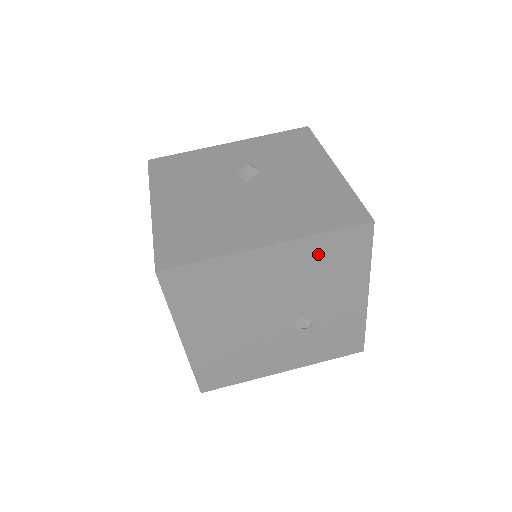
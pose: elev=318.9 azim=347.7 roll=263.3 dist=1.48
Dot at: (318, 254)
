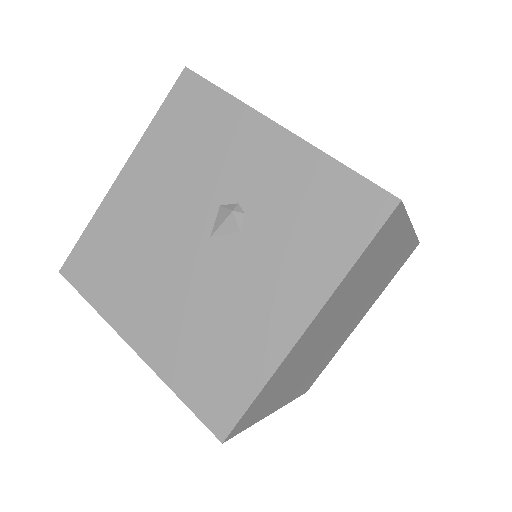
Dot at: occluded
